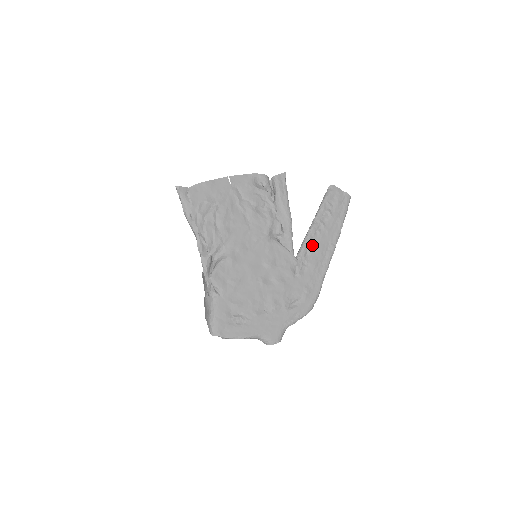
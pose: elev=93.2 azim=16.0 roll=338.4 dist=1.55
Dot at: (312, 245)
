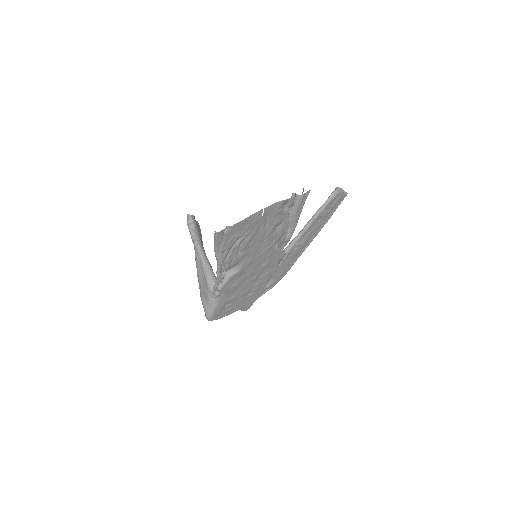
Dot at: (301, 240)
